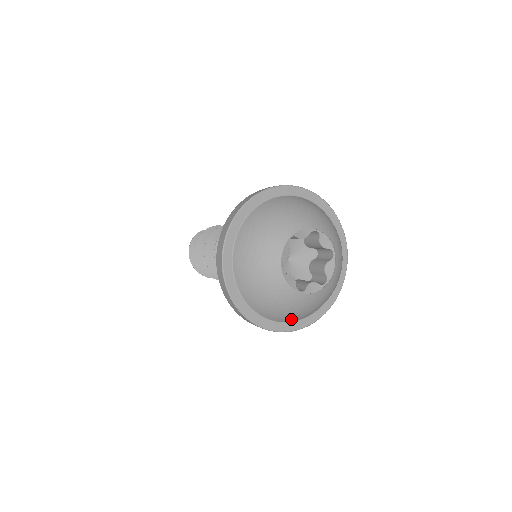
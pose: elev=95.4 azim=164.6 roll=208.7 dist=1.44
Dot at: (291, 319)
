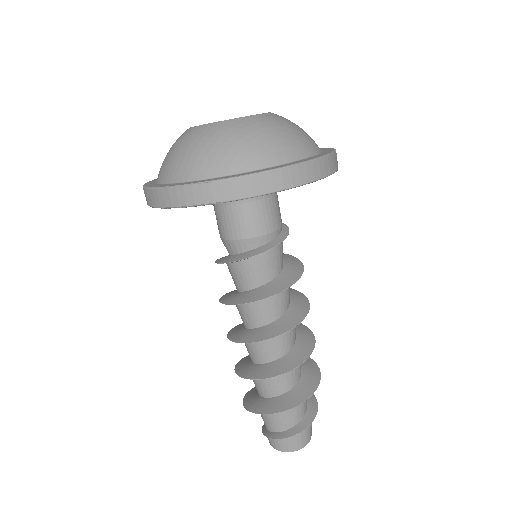
Dot at: (176, 172)
